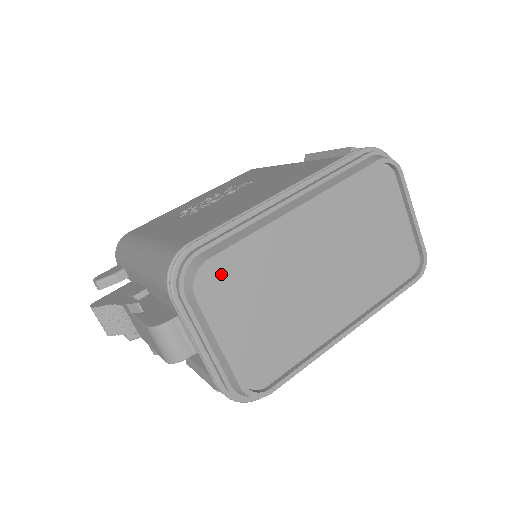
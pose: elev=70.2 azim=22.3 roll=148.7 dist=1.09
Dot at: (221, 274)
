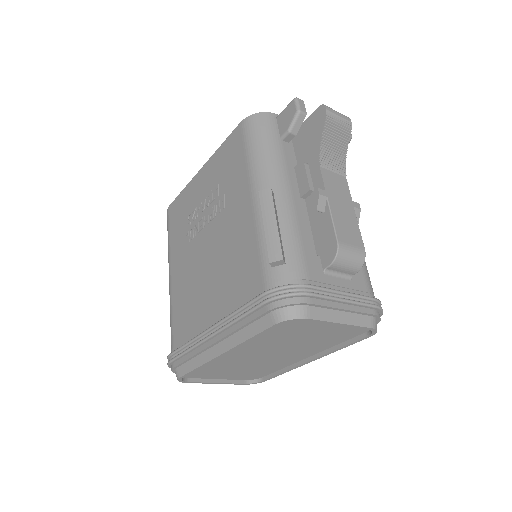
Dot at: (194, 373)
